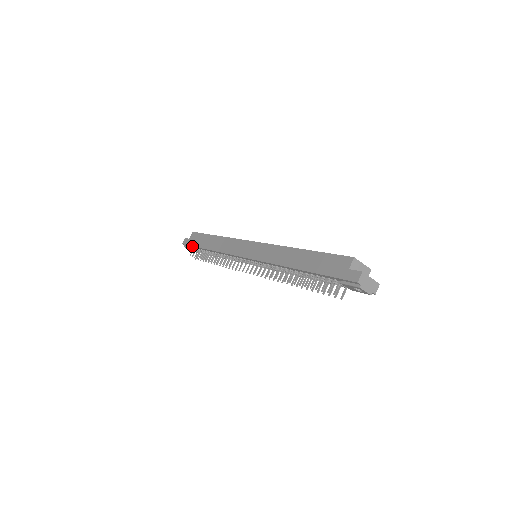
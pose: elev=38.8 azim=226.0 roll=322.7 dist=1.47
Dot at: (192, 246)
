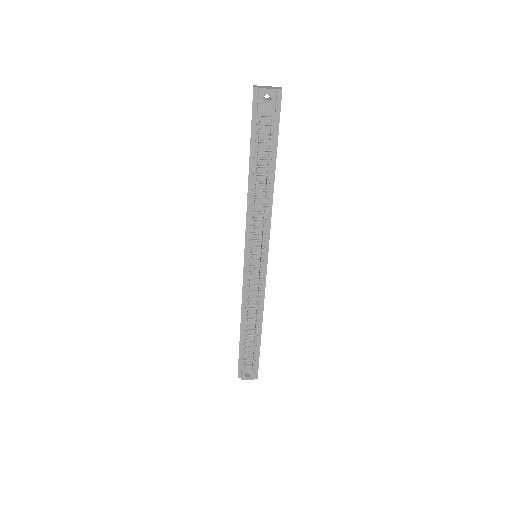
Dot at: (239, 358)
